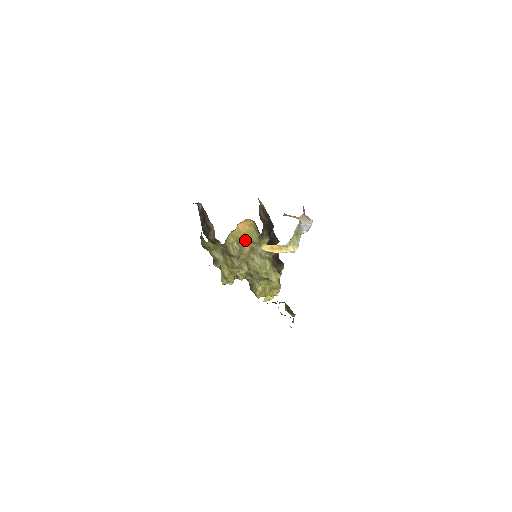
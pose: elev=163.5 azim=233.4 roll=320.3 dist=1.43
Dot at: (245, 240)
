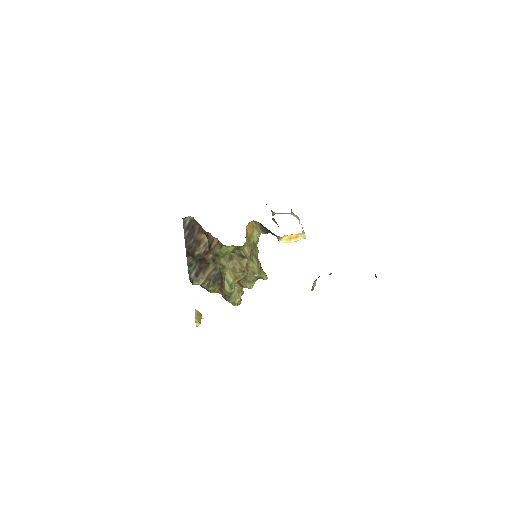
Dot at: (249, 241)
